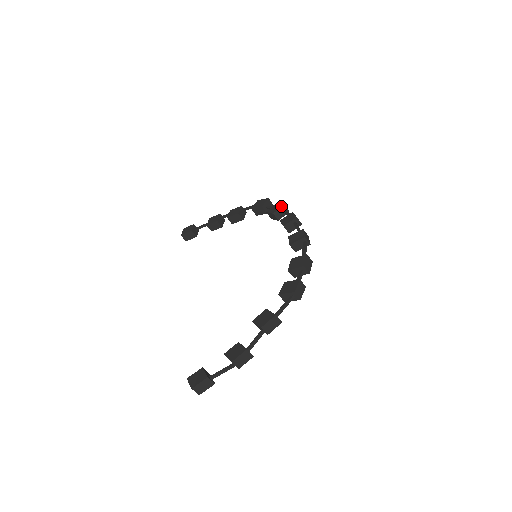
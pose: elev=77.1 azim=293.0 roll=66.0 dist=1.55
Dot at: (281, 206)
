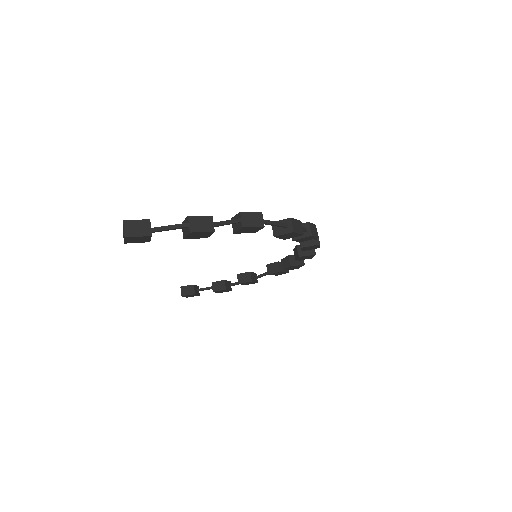
Dot at: occluded
